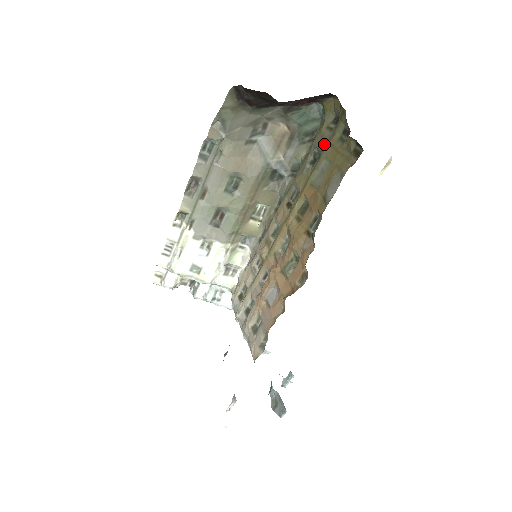
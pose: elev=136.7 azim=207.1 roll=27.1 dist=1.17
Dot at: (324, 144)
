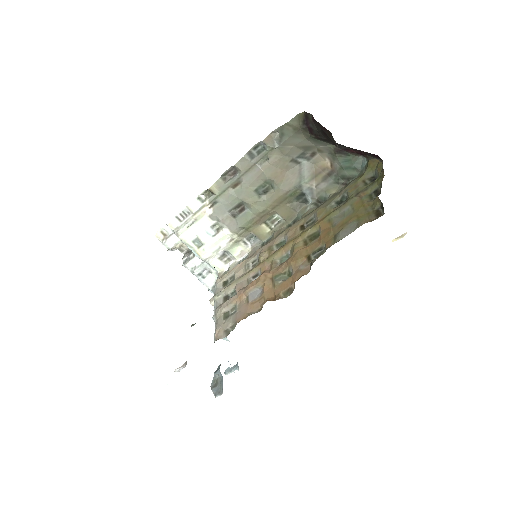
Dot at: (355, 193)
